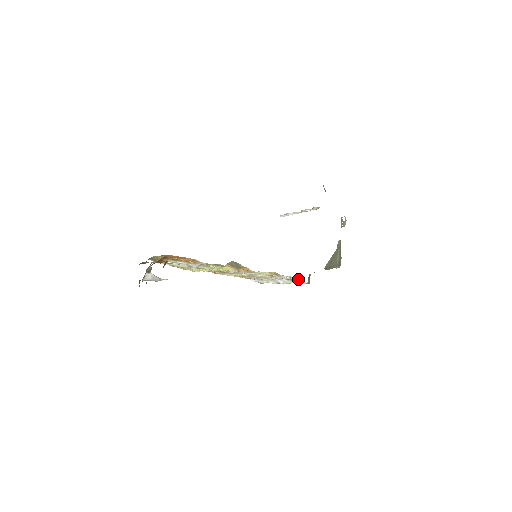
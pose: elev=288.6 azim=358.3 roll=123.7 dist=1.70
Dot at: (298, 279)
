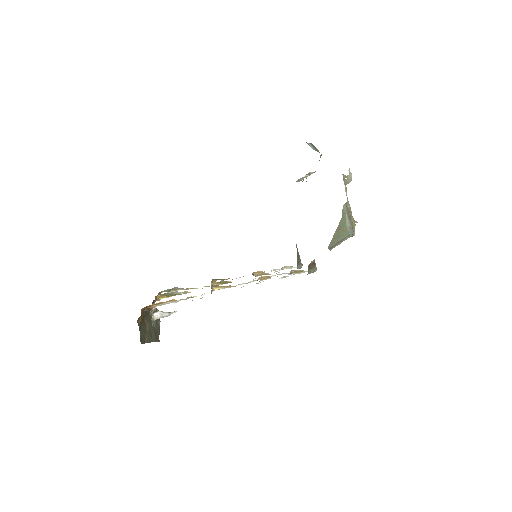
Dot at: occluded
